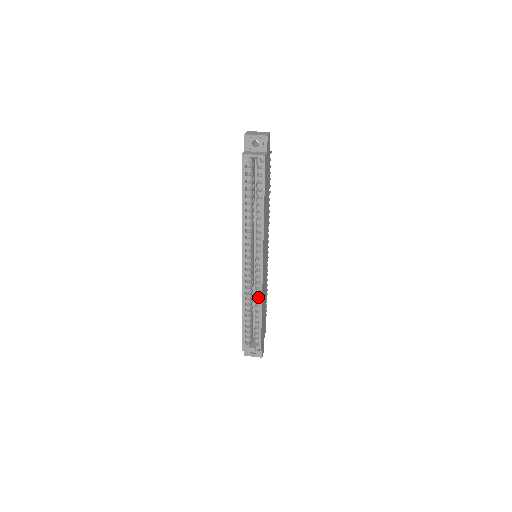
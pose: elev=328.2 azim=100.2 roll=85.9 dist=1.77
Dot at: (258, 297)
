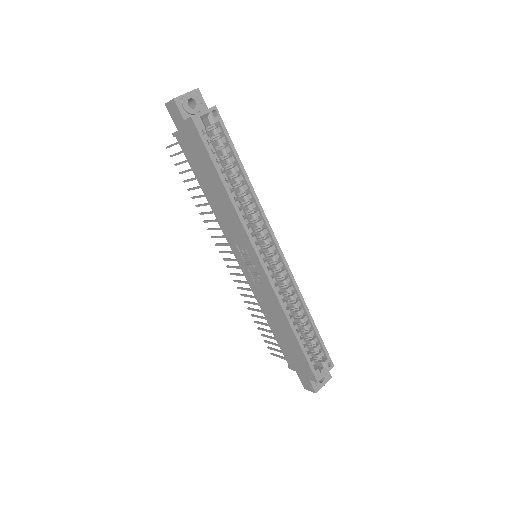
Dot at: (295, 296)
